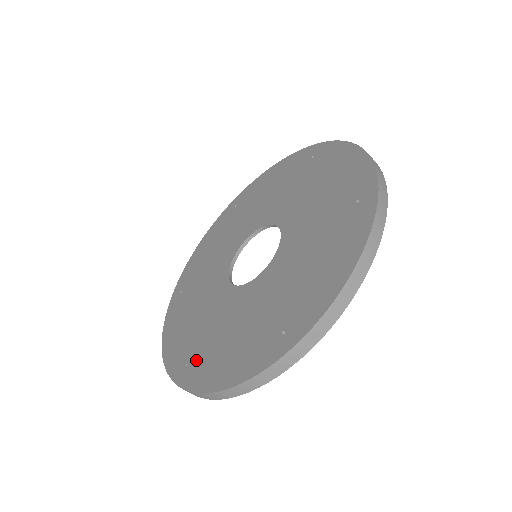
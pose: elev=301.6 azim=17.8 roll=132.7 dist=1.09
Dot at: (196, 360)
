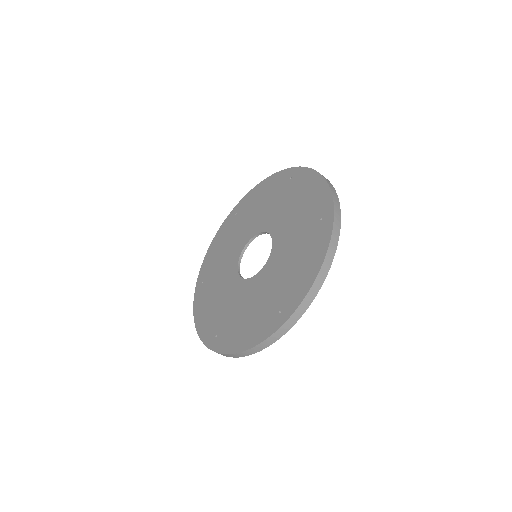
Dot at: (284, 300)
